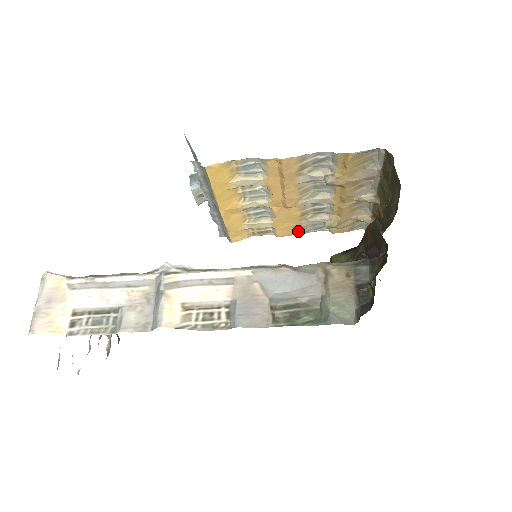
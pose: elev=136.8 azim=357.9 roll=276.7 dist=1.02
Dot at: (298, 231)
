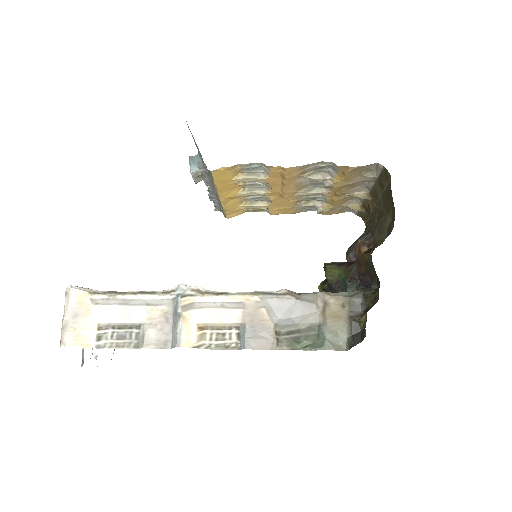
Dot at: (291, 212)
